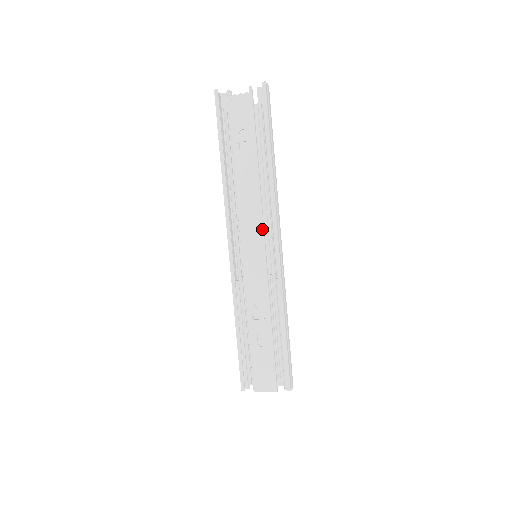
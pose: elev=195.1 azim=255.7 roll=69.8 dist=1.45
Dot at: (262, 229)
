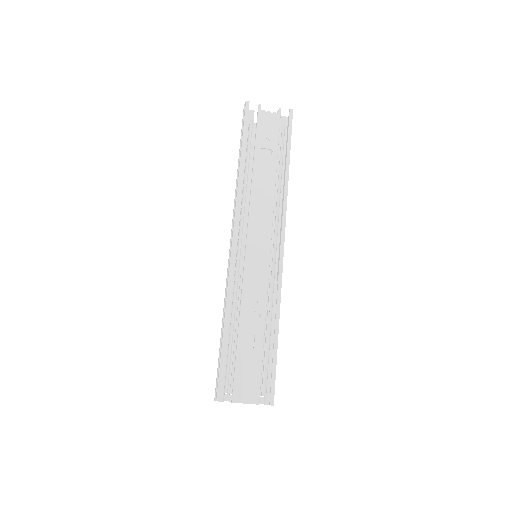
Dot at: (271, 228)
